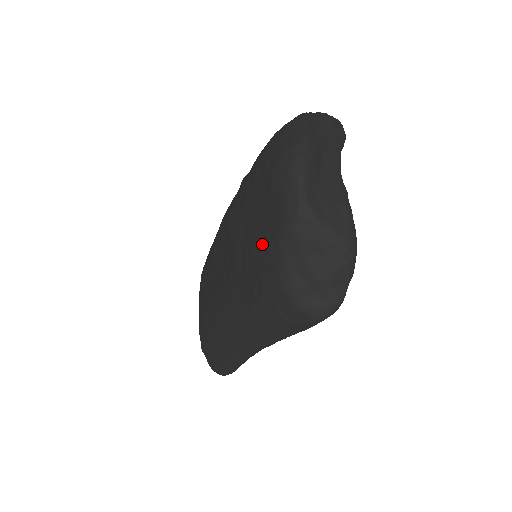
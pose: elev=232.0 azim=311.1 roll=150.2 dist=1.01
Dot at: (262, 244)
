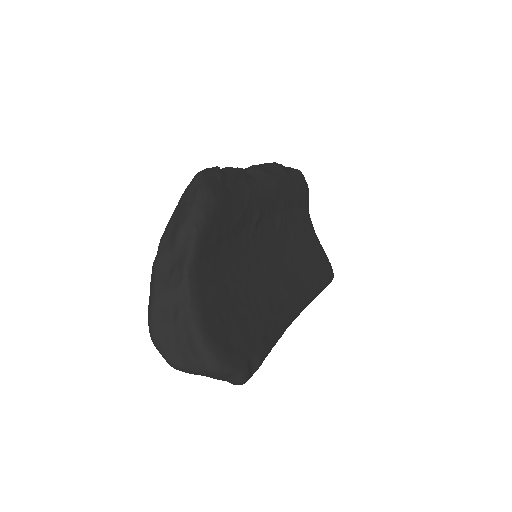
Dot at: occluded
